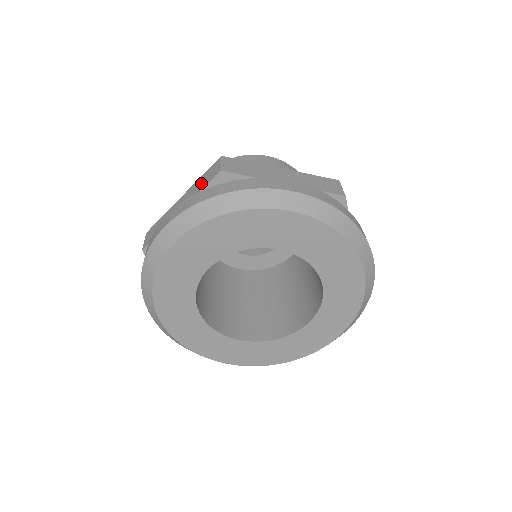
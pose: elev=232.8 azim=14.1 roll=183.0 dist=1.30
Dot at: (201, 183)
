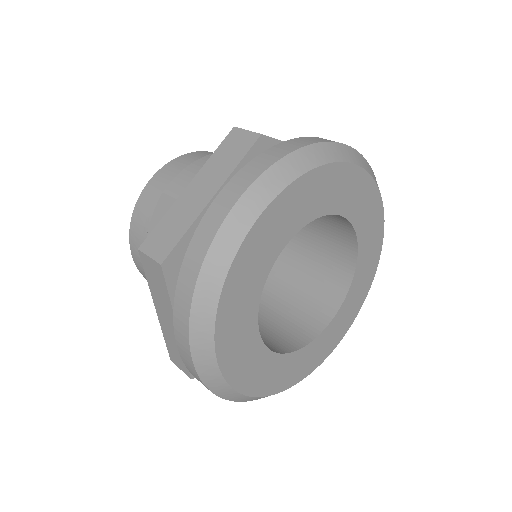
Dot at: (226, 158)
